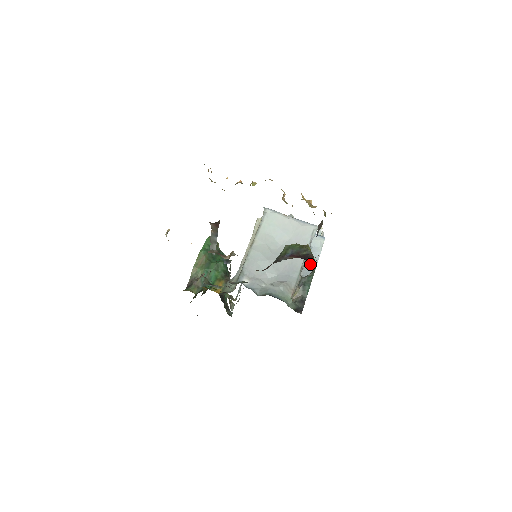
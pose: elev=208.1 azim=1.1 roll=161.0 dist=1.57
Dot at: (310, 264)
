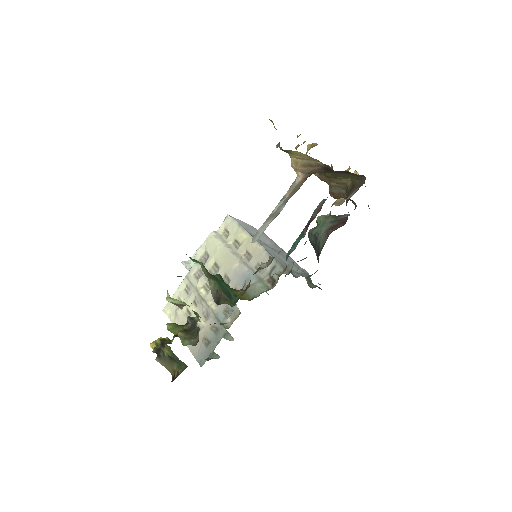
Dot at: occluded
